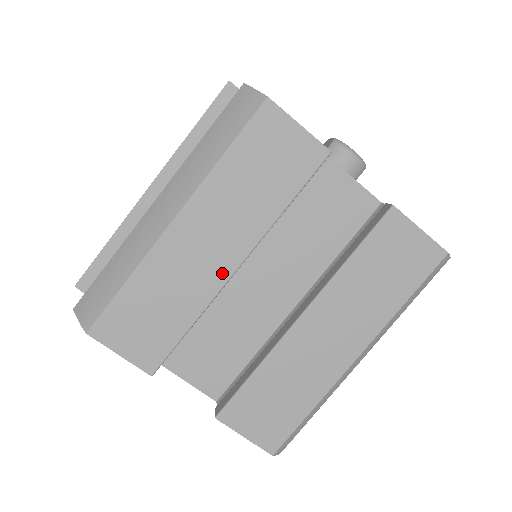
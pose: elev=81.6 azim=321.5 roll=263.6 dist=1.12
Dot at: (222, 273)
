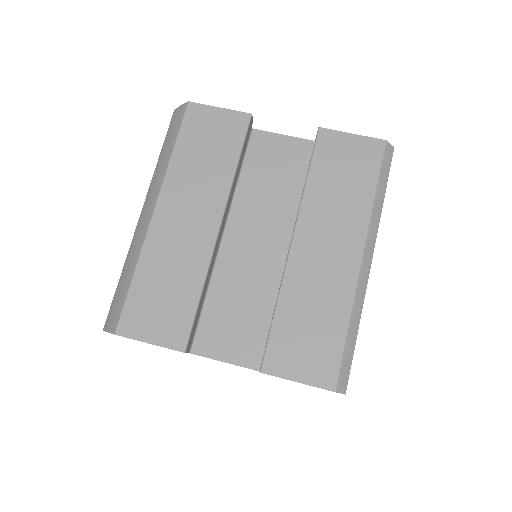
Dot at: (208, 235)
